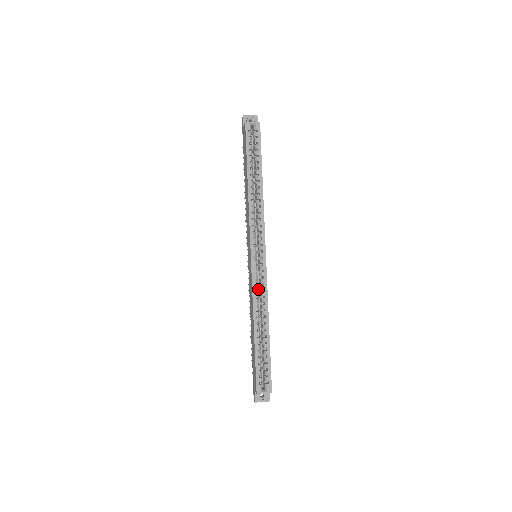
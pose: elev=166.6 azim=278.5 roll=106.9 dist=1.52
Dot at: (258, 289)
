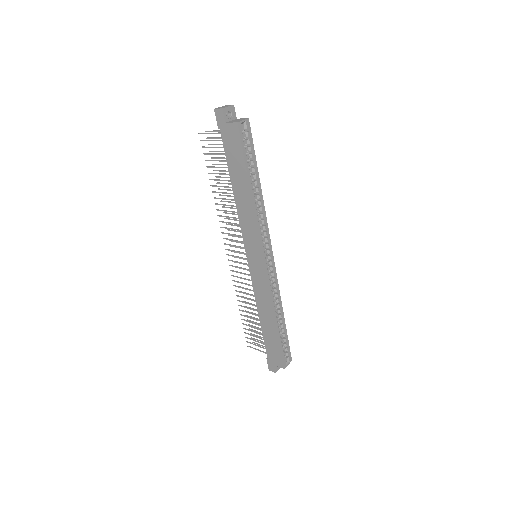
Dot at: occluded
